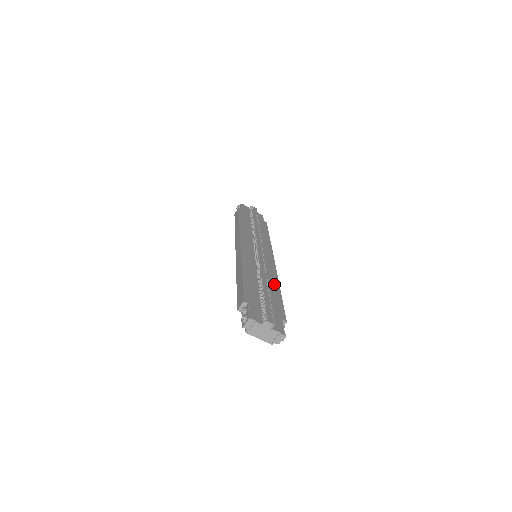
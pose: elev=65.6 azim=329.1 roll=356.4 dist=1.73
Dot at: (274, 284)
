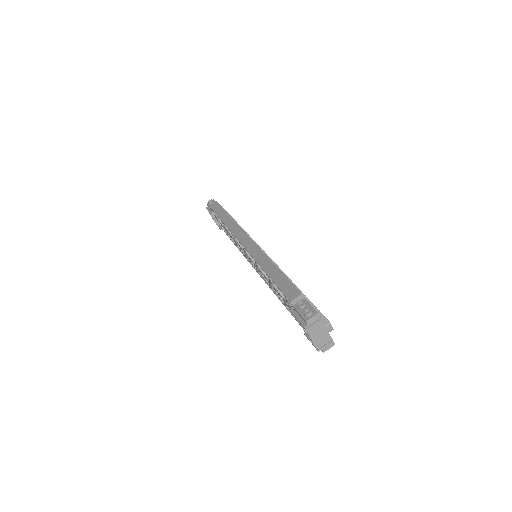
Dot at: occluded
